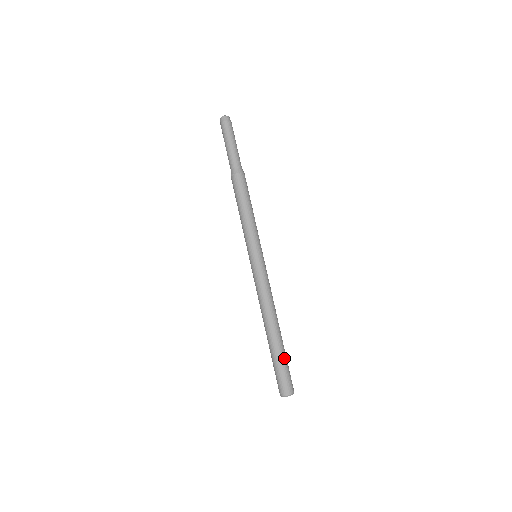
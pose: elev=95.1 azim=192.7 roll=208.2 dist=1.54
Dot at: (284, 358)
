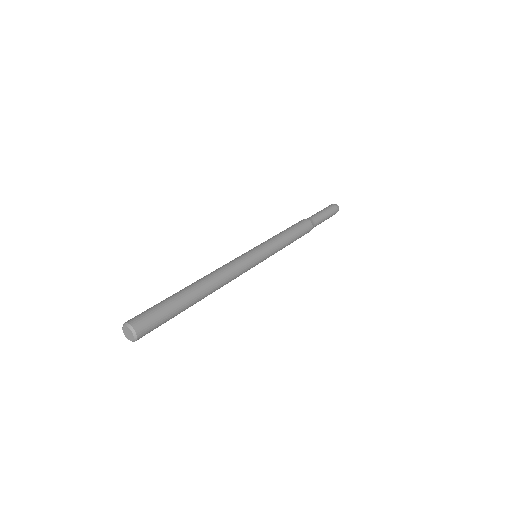
Dot at: (166, 300)
